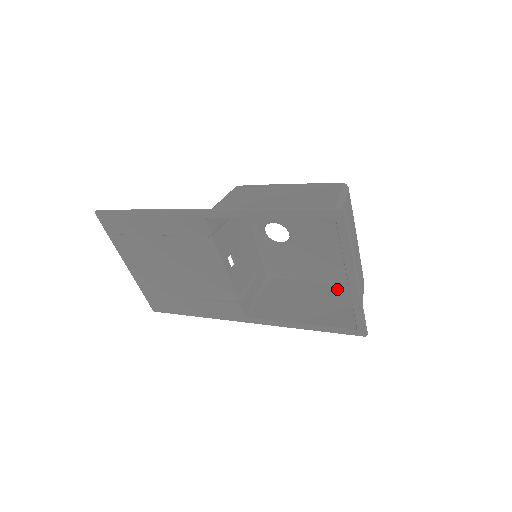
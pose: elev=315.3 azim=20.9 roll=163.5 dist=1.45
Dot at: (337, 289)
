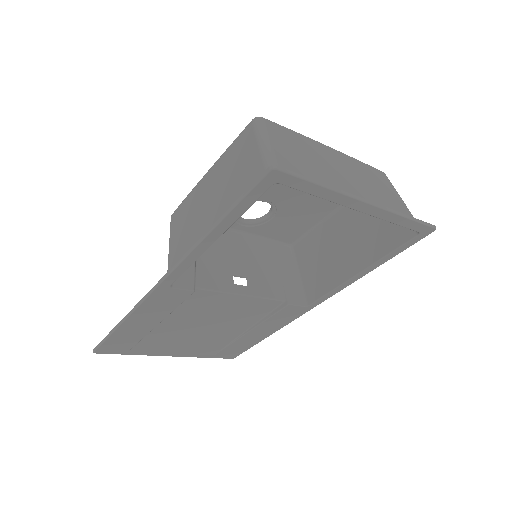
Dot at: occluded
